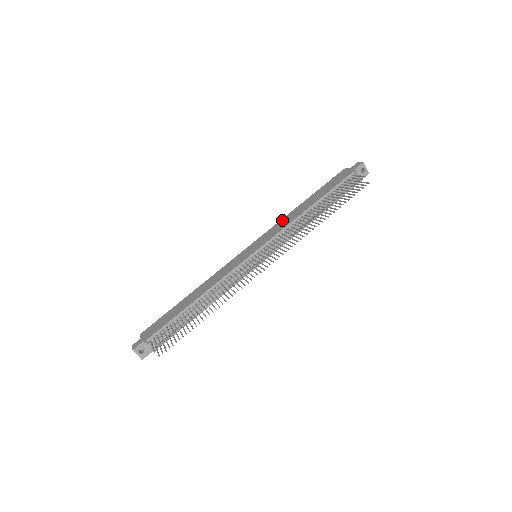
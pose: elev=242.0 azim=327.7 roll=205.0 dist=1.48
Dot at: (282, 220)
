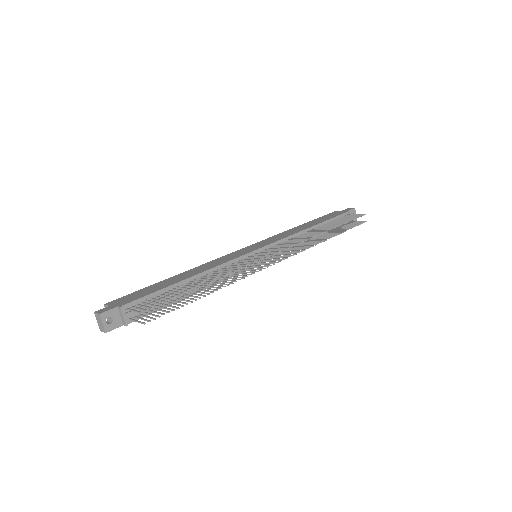
Dot at: (281, 233)
